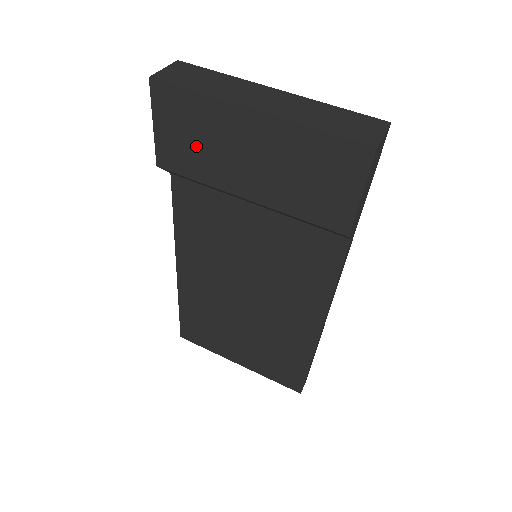
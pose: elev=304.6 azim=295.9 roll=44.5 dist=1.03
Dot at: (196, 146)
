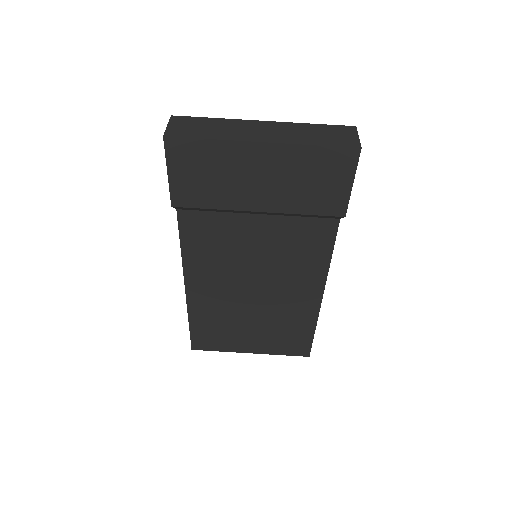
Dot at: (210, 181)
